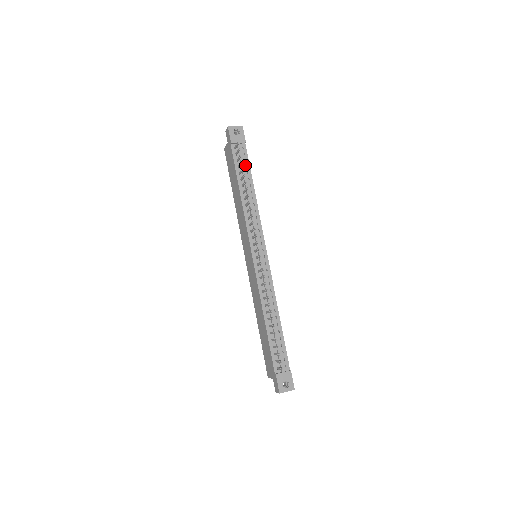
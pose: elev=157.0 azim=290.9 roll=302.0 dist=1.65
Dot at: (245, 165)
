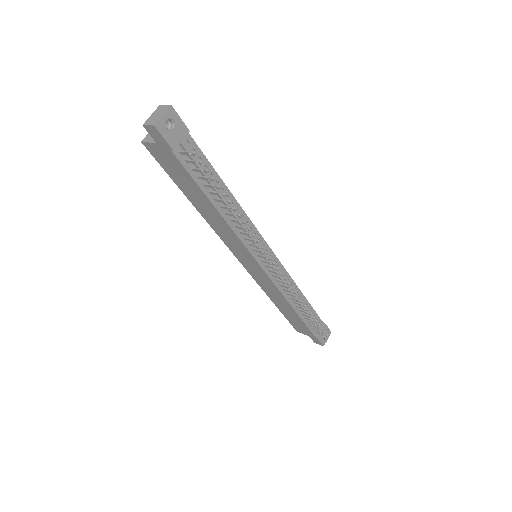
Dot at: (204, 166)
